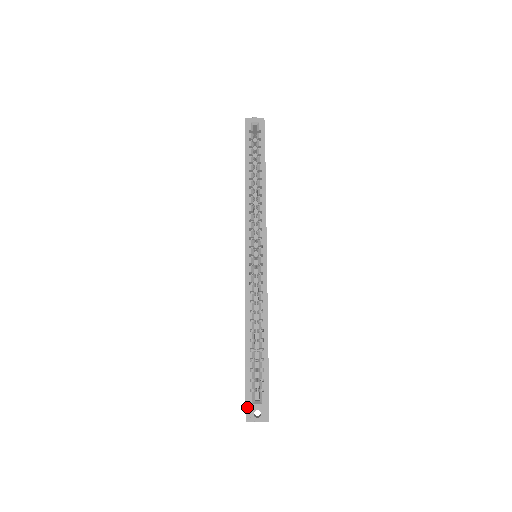
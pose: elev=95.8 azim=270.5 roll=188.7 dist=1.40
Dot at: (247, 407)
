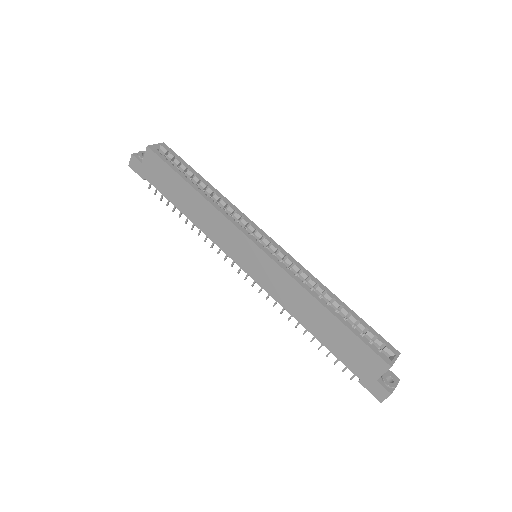
Dot at: (379, 381)
